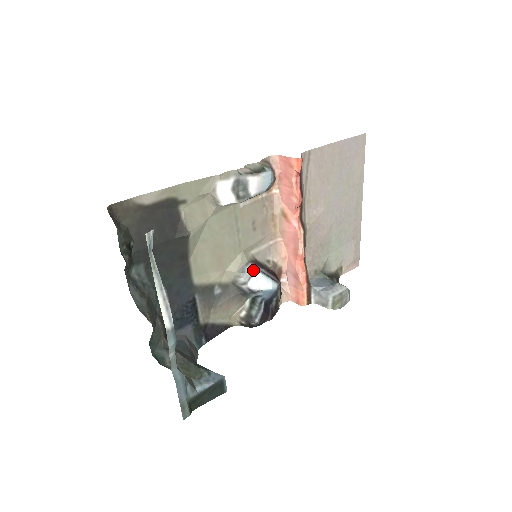
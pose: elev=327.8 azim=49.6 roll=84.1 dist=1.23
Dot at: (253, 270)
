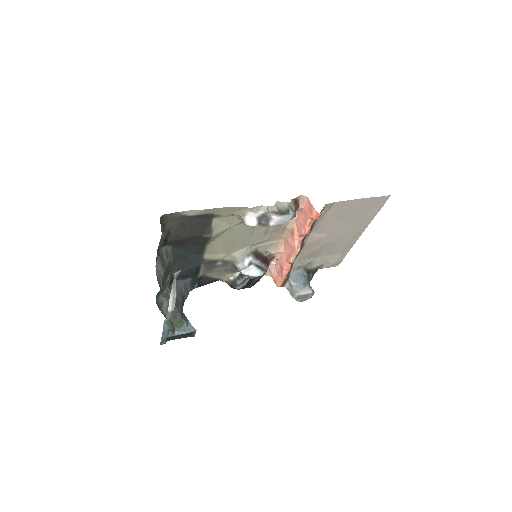
Dot at: (250, 263)
